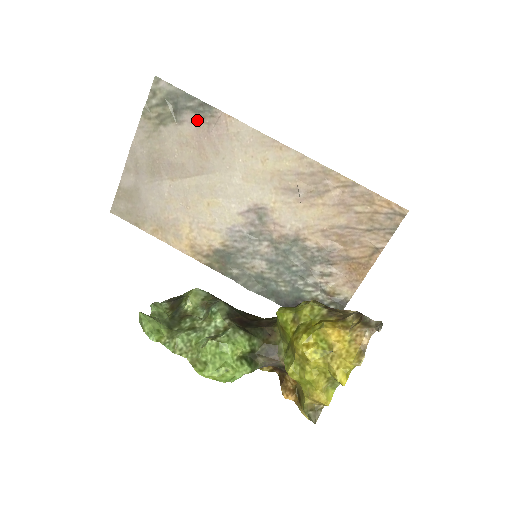
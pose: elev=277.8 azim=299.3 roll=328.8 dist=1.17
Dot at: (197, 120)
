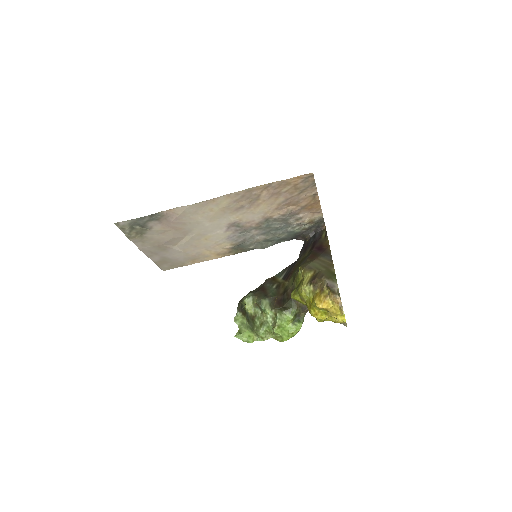
Dot at: (157, 222)
